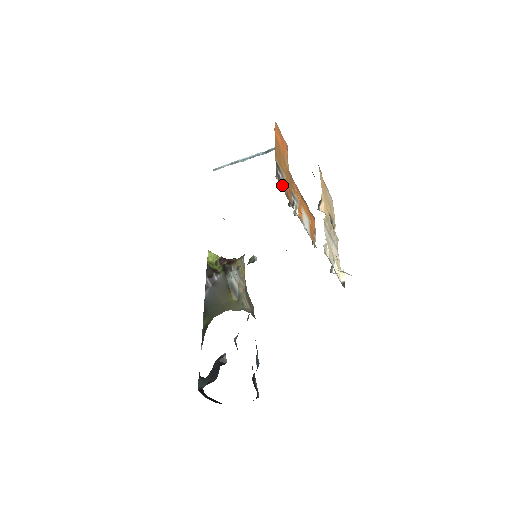
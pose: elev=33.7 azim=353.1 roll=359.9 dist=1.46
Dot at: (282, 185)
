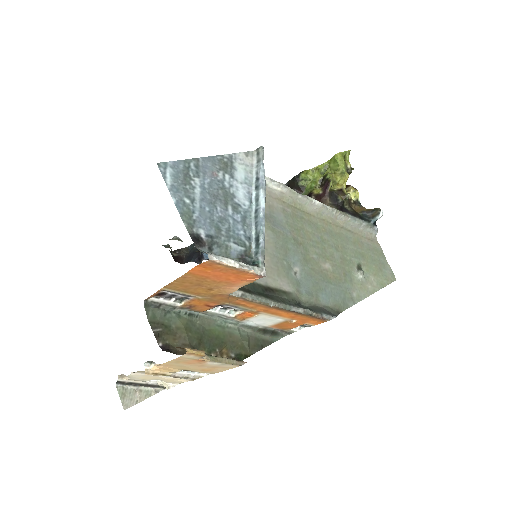
Dot at: (187, 298)
